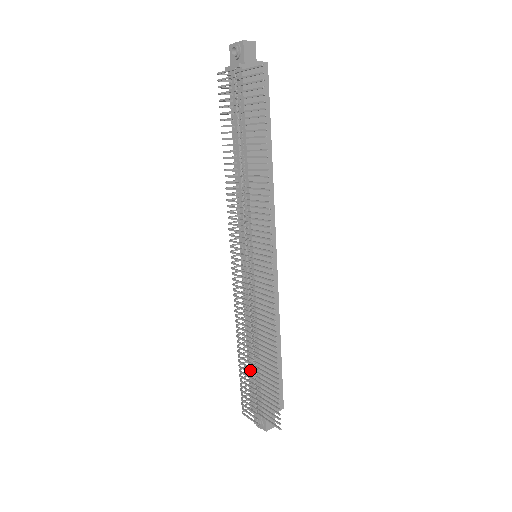
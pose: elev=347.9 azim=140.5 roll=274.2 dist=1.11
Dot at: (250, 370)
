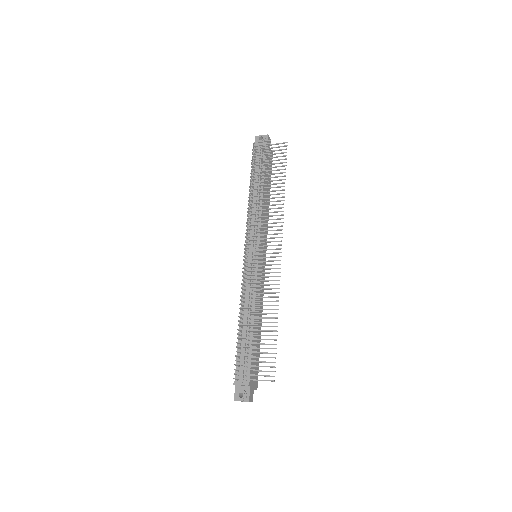
Dot at: (241, 344)
